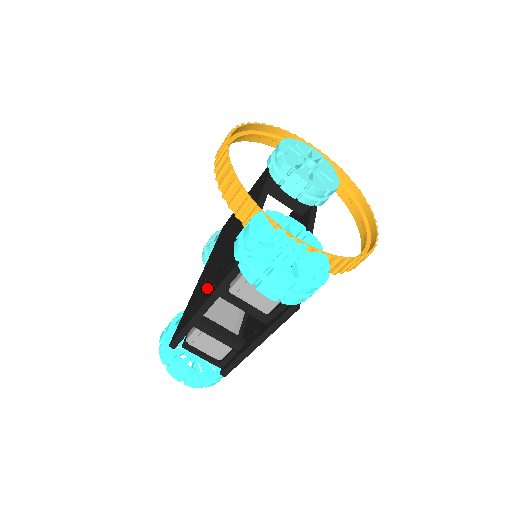
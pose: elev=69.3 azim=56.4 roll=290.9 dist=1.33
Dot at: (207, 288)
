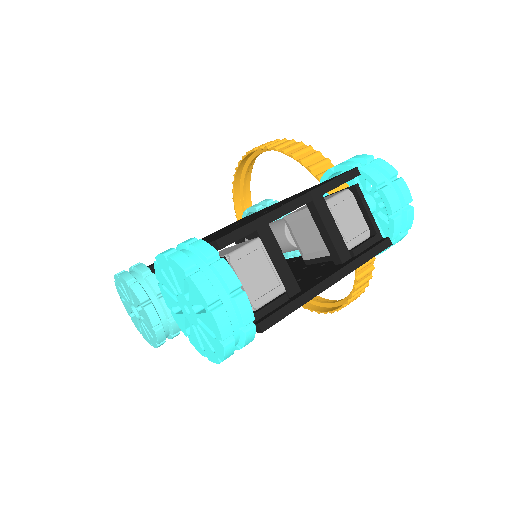
Dot at: (273, 208)
